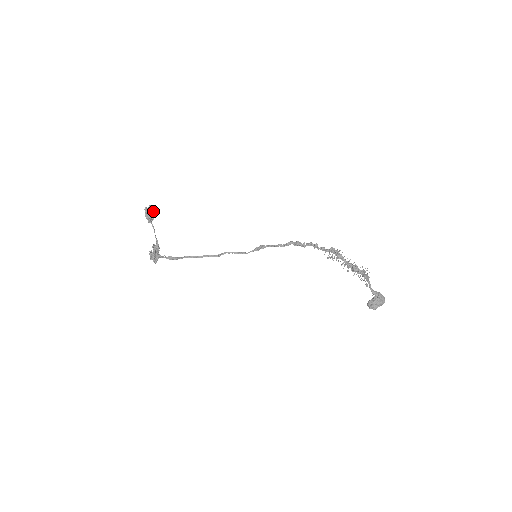
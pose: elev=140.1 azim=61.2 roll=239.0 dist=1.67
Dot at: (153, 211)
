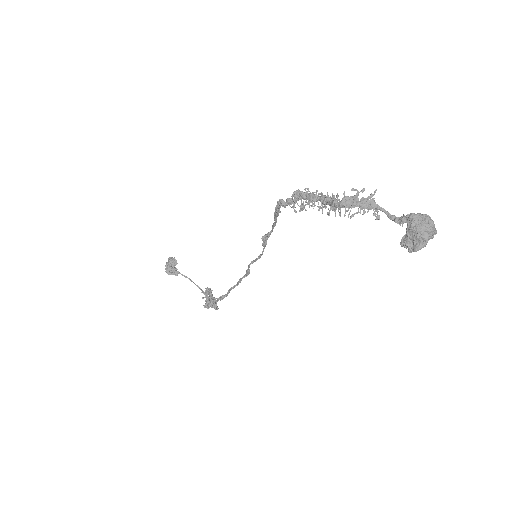
Dot at: (173, 262)
